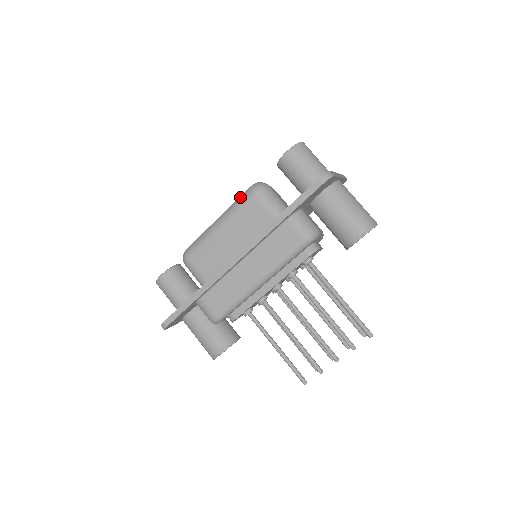
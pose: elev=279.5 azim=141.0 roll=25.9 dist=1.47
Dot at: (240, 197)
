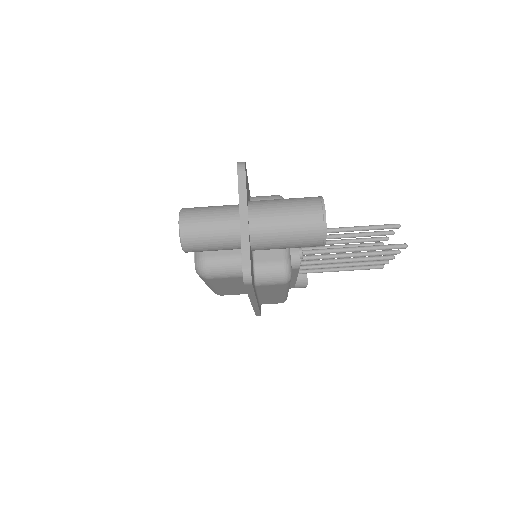
Dot at: occluded
